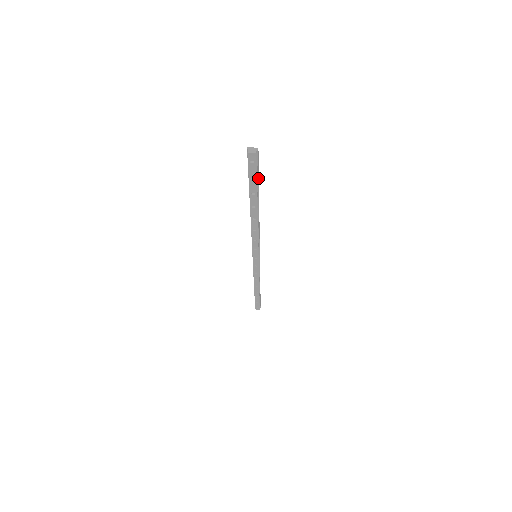
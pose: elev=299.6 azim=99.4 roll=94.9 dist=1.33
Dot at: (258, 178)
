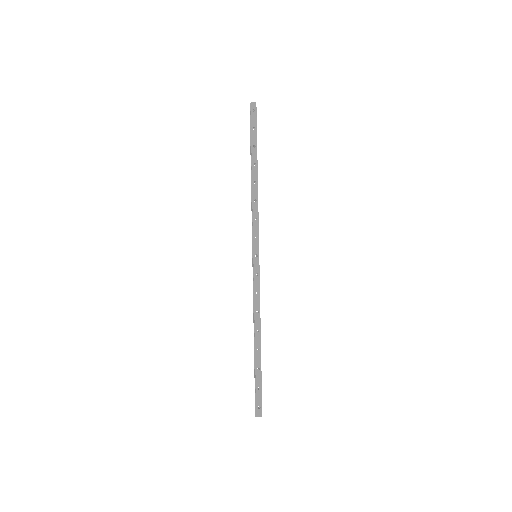
Dot at: occluded
